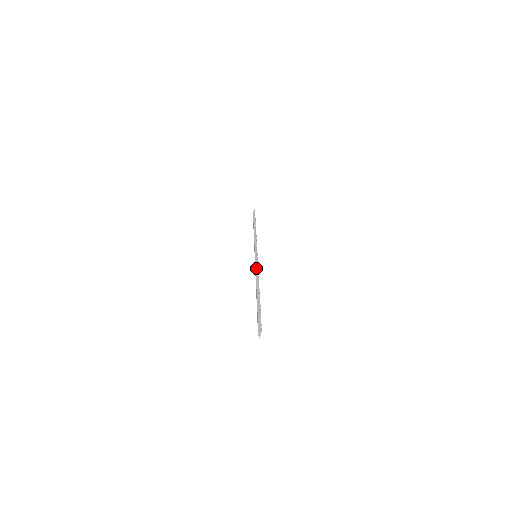
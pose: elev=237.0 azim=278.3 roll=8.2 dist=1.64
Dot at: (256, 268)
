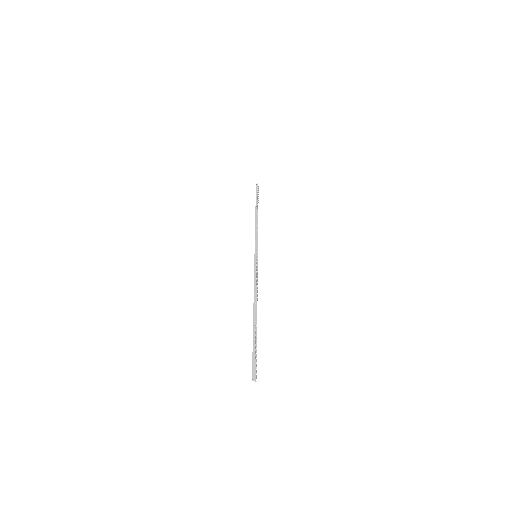
Dot at: (254, 276)
